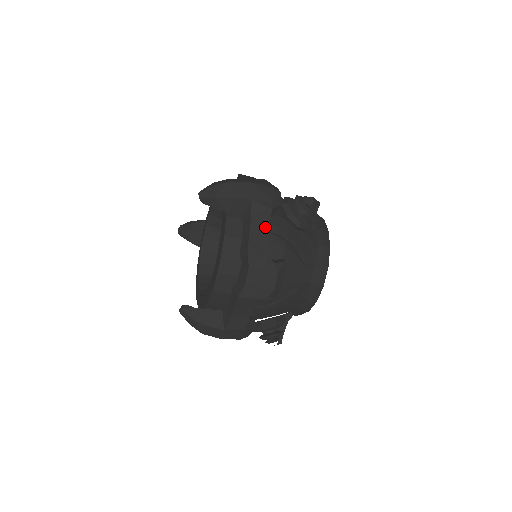
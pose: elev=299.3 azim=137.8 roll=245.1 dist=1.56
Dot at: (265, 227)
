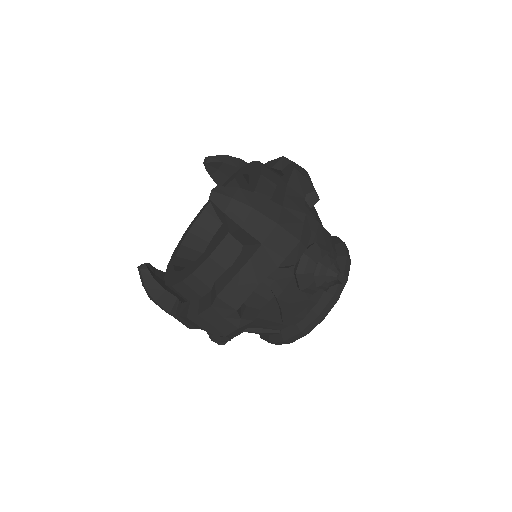
Dot at: (256, 280)
